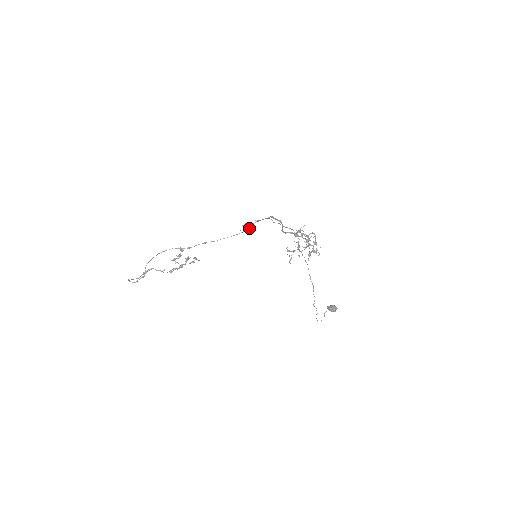
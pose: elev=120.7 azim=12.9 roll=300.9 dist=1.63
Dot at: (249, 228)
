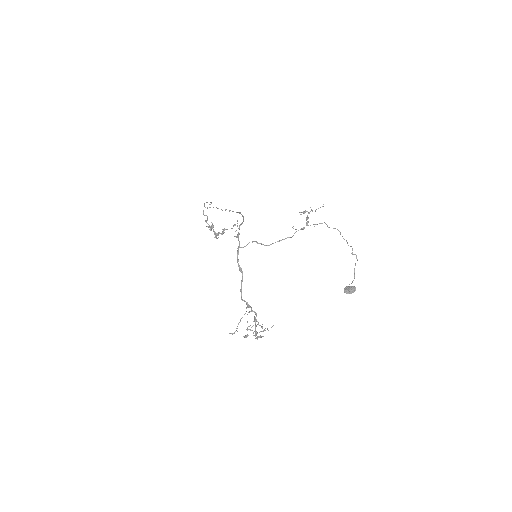
Dot at: (243, 221)
